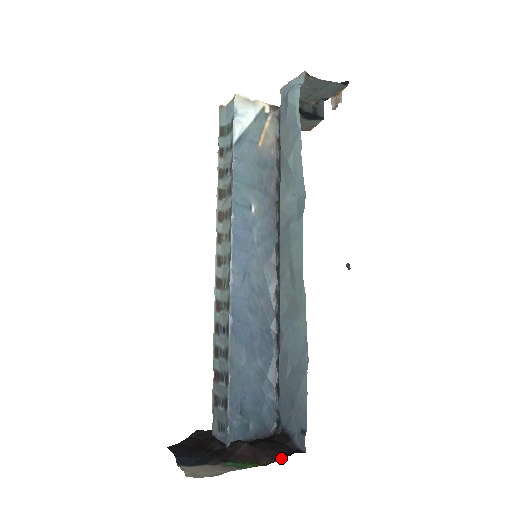
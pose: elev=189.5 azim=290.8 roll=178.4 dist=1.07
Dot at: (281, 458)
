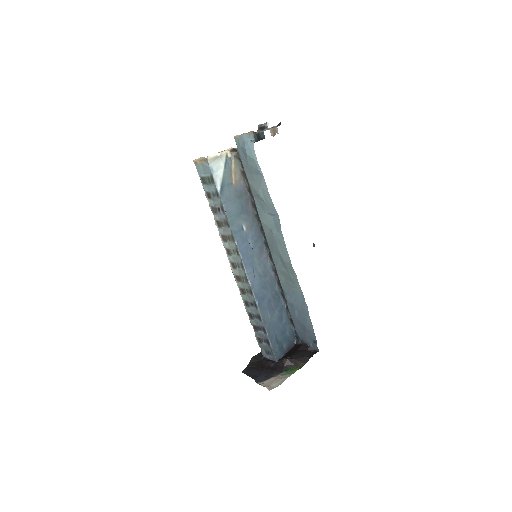
Dot at: occluded
